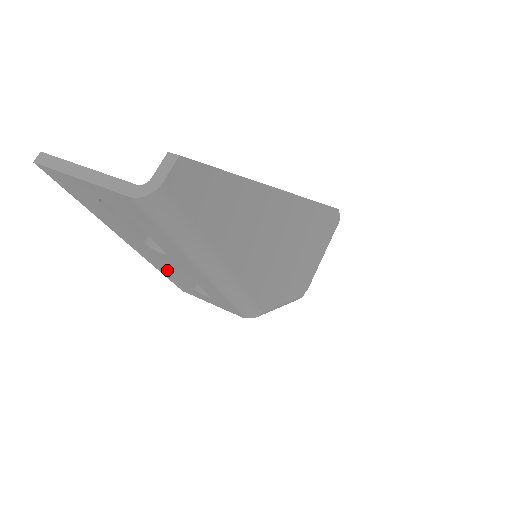
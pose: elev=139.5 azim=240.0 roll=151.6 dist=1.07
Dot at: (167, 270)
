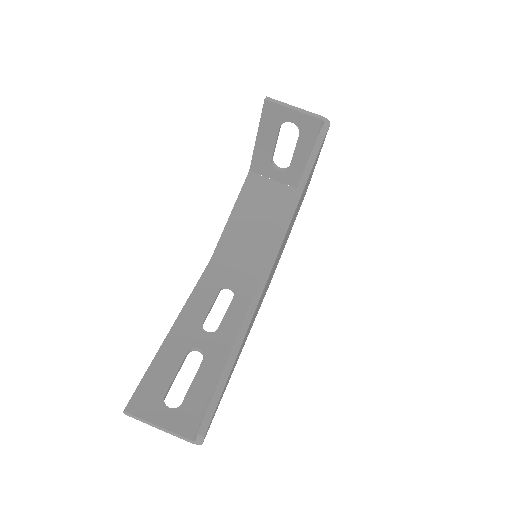
Dot at: occluded
